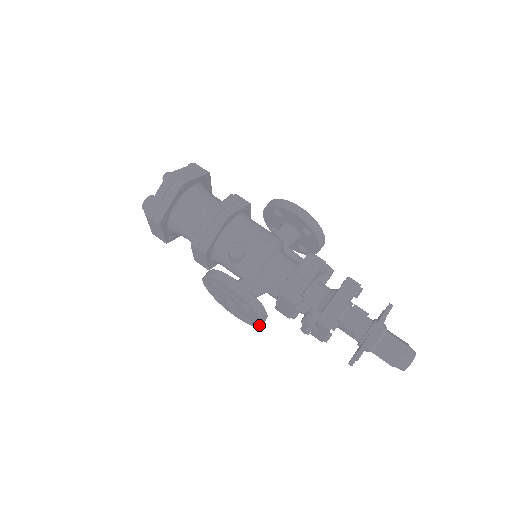
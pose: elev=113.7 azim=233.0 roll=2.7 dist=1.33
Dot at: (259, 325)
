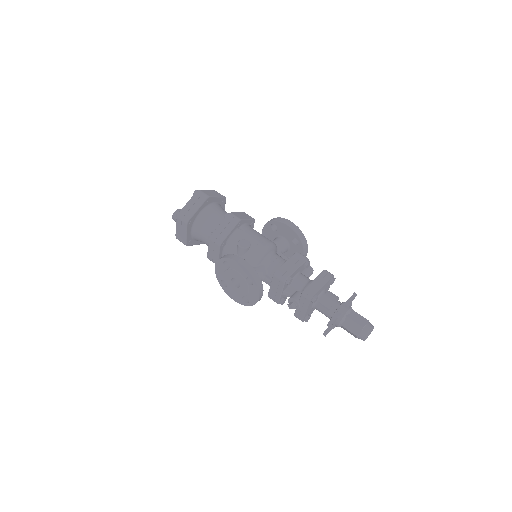
Dot at: (256, 301)
